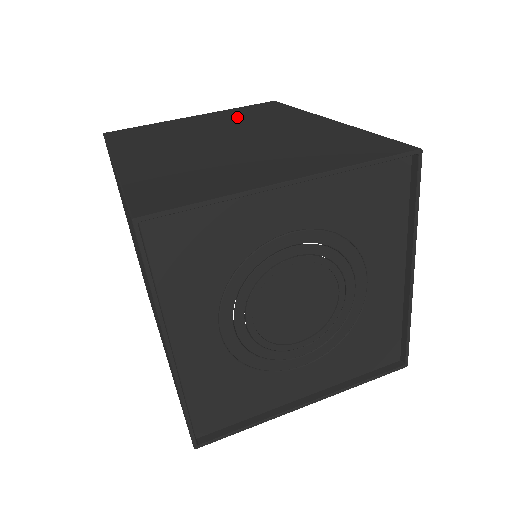
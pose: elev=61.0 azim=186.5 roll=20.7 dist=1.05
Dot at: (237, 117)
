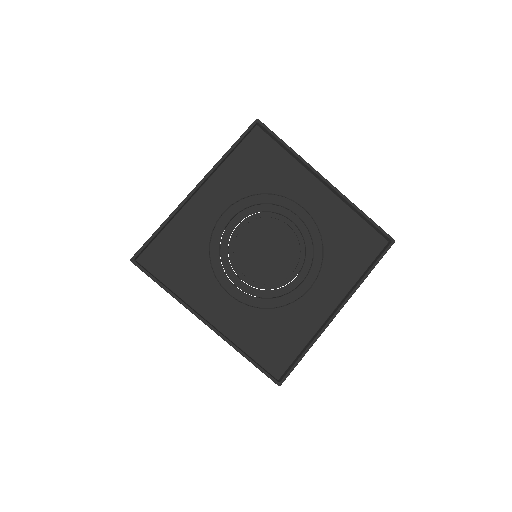
Dot at: occluded
